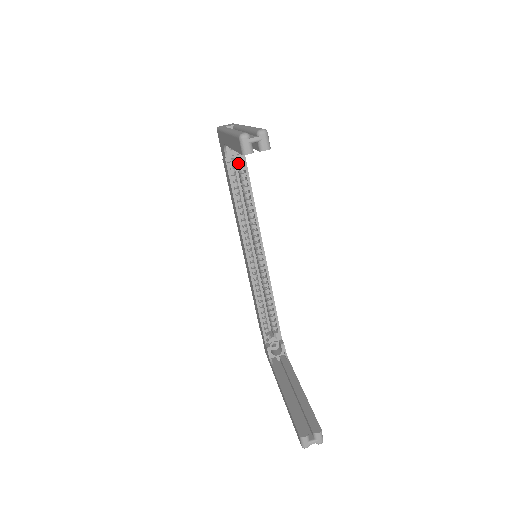
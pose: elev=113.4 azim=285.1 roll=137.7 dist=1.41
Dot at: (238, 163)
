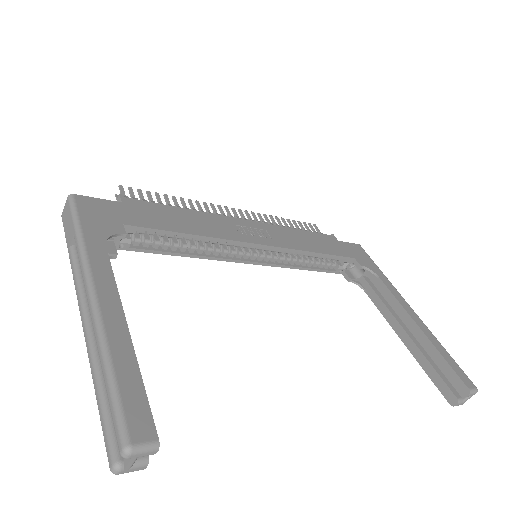
Dot at: occluded
